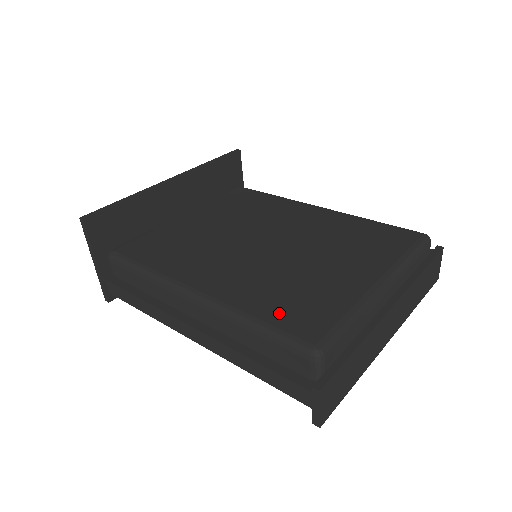
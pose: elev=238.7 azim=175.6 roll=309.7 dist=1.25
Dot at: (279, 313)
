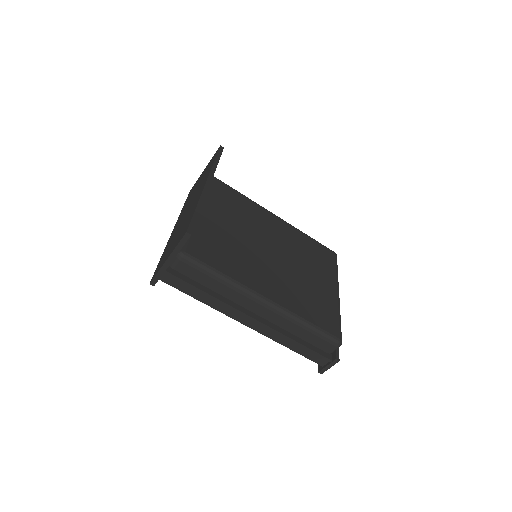
Dot at: (316, 317)
